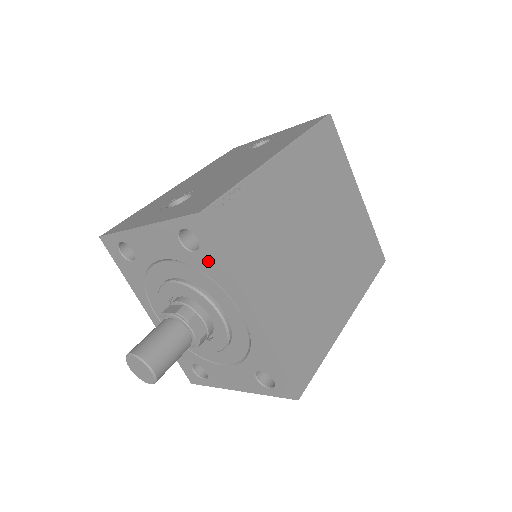
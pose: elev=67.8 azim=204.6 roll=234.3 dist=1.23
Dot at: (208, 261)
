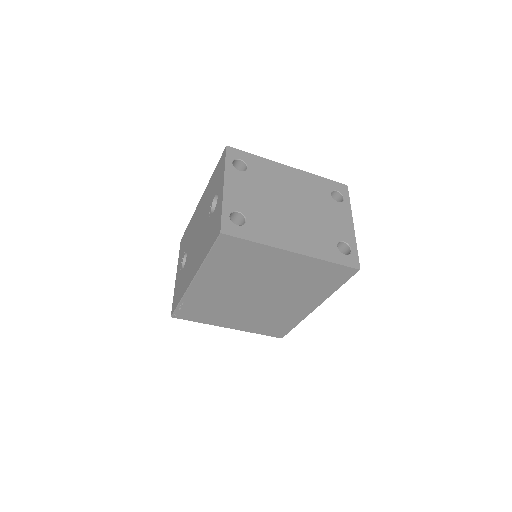
Dot at: occluded
